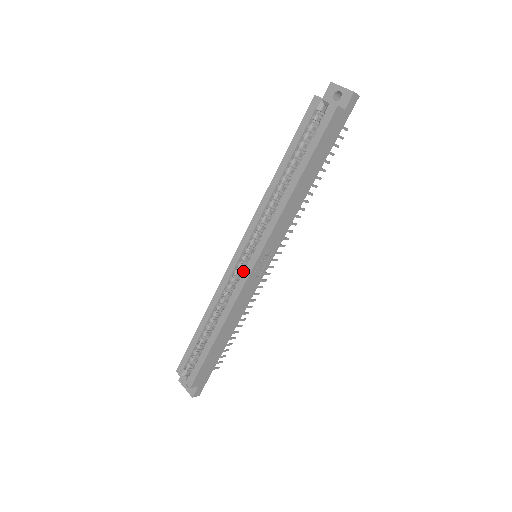
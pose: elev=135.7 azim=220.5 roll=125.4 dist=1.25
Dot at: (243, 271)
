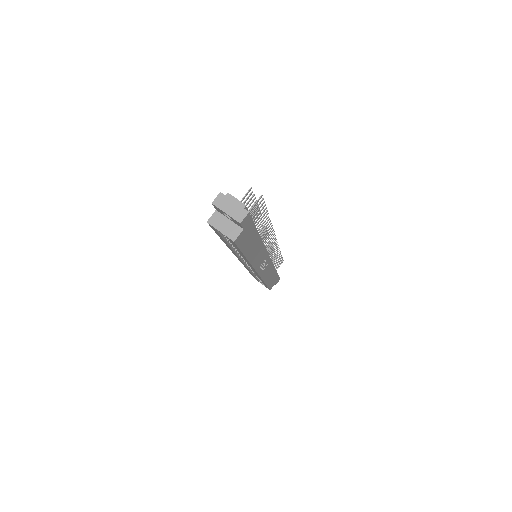
Dot at: occluded
